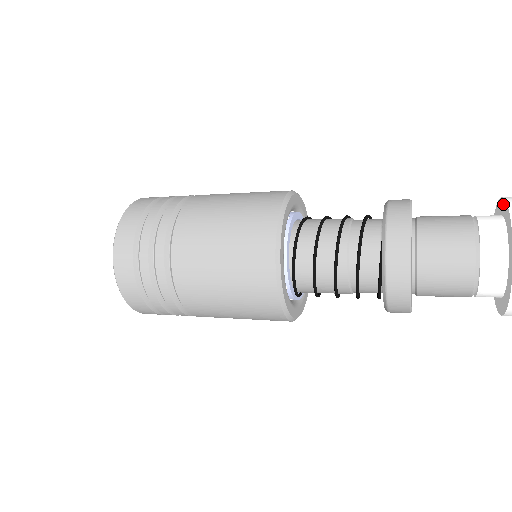
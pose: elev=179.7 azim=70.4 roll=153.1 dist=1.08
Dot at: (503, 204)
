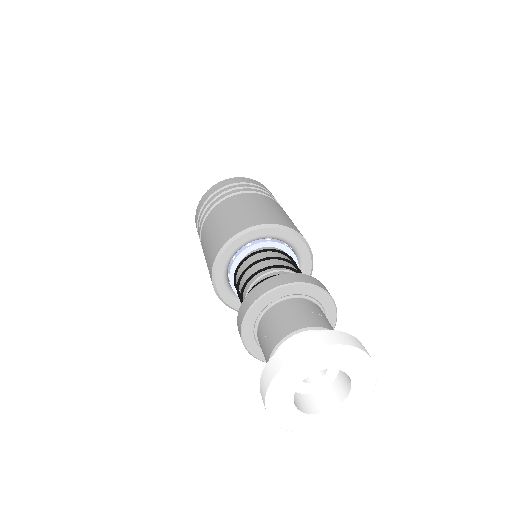
Dot at: (312, 336)
